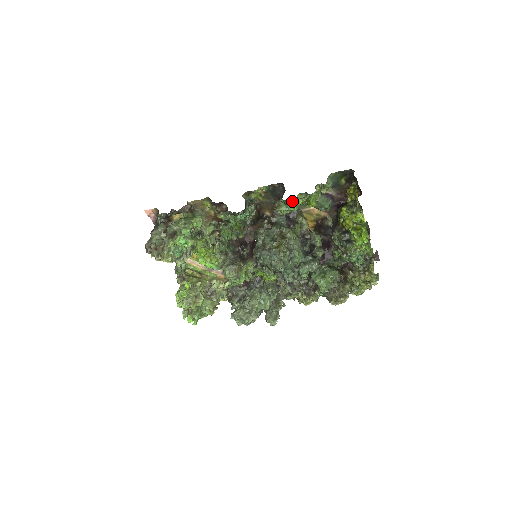
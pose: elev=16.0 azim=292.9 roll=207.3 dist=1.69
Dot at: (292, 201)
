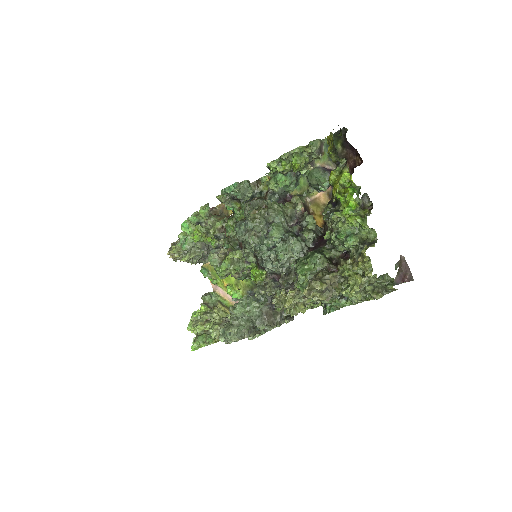
Dot at: (275, 163)
